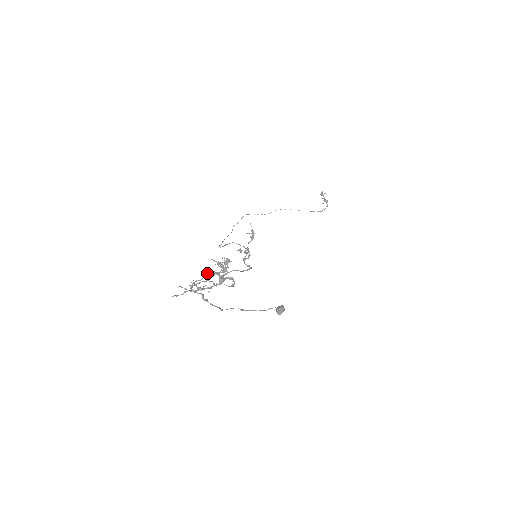
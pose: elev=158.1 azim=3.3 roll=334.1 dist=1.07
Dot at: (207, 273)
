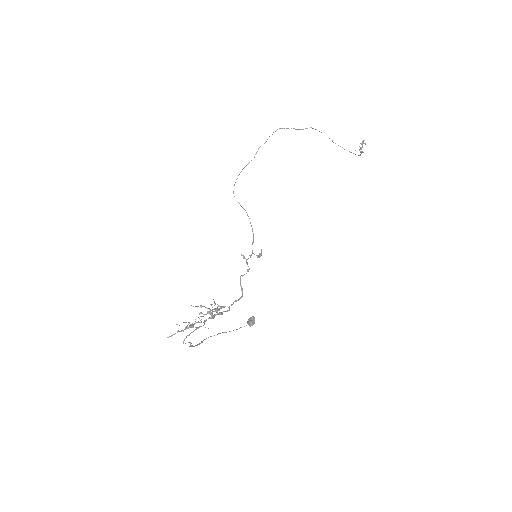
Dot at: (203, 306)
